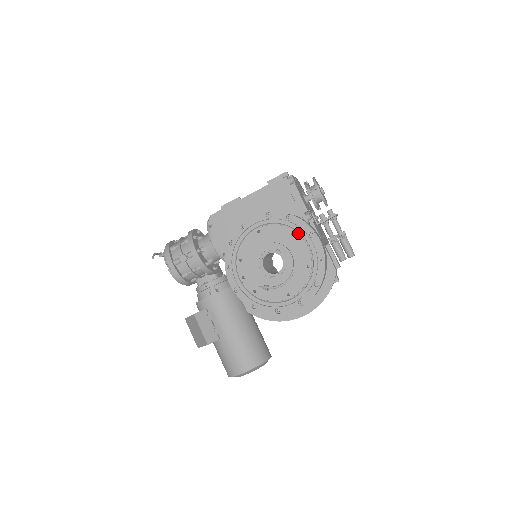
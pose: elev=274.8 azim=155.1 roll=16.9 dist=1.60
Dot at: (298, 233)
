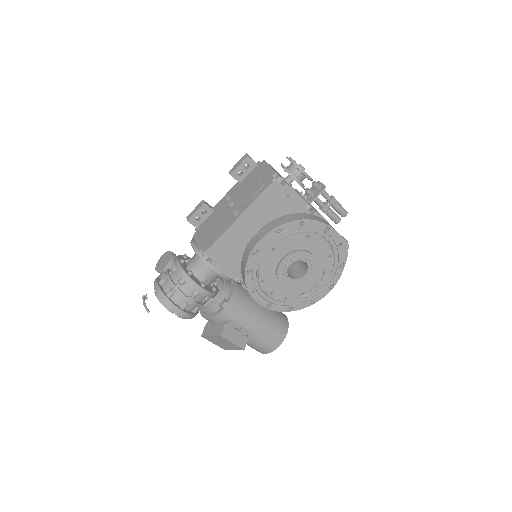
Dot at: (312, 233)
